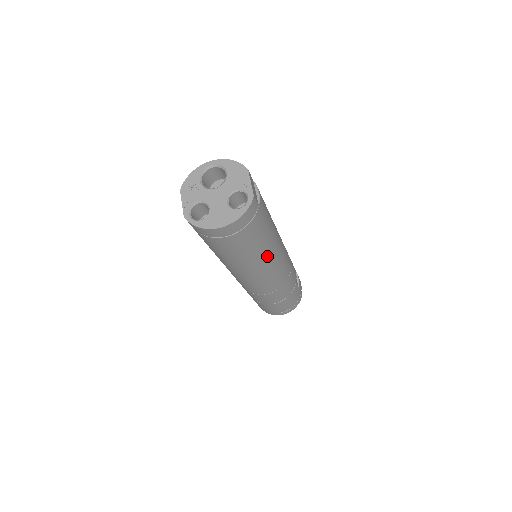
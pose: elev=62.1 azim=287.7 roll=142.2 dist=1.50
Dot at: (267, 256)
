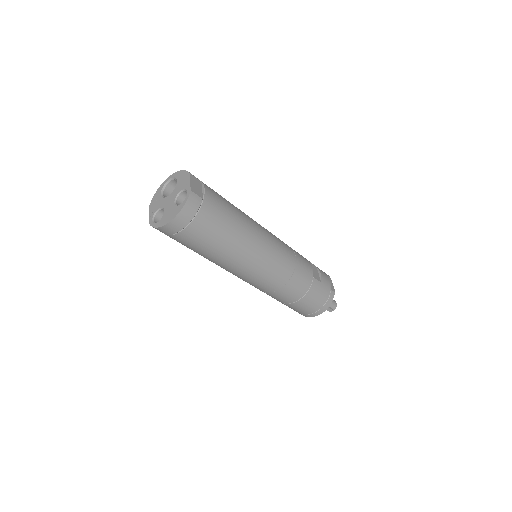
Dot at: (243, 247)
